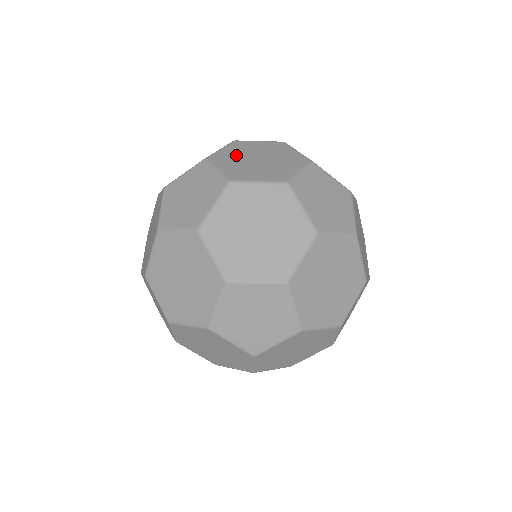
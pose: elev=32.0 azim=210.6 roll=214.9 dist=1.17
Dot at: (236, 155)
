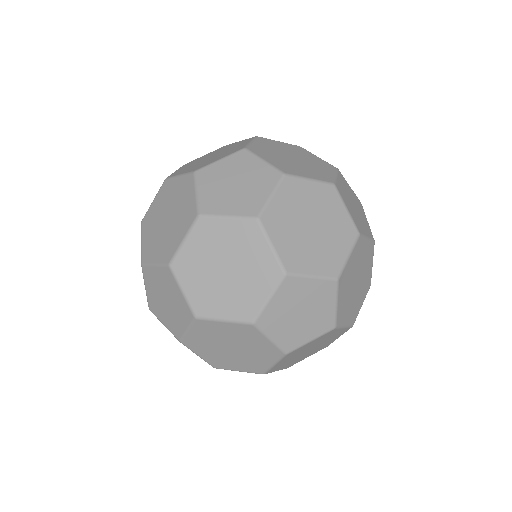
Dot at: (294, 241)
